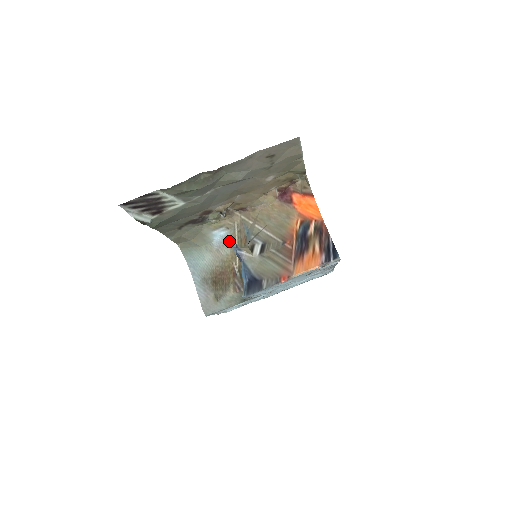
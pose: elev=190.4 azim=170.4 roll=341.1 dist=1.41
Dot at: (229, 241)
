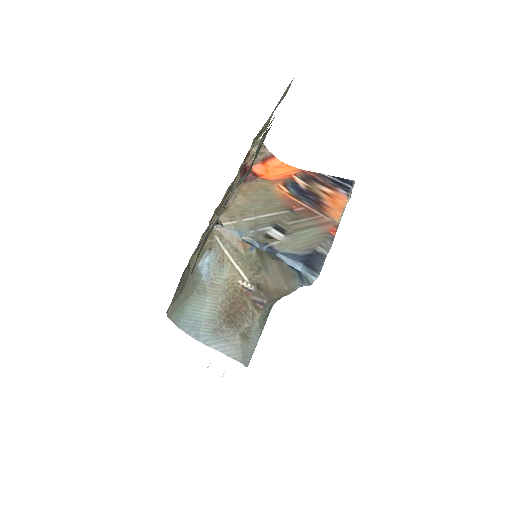
Dot at: (219, 263)
